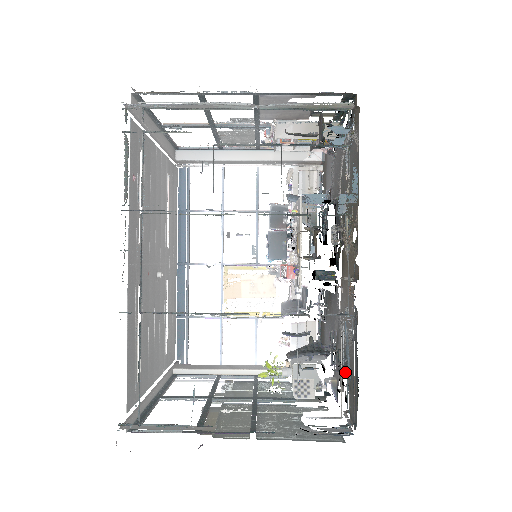
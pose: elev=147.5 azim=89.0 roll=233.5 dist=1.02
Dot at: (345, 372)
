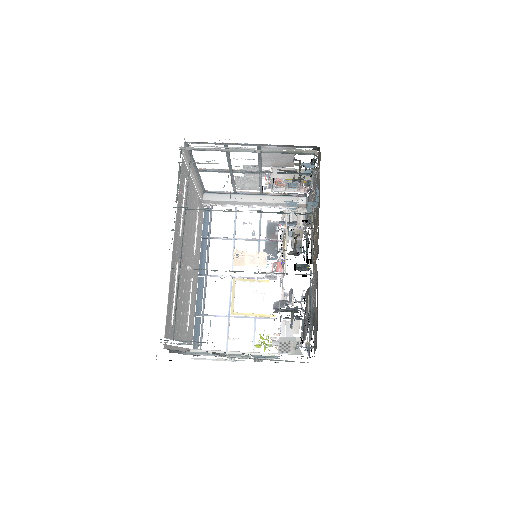
Dot at: (313, 325)
